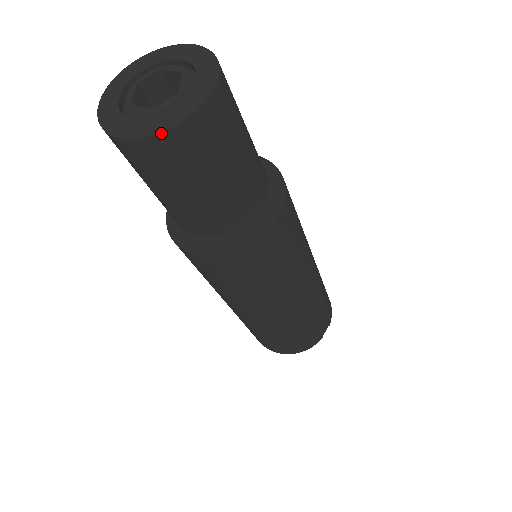
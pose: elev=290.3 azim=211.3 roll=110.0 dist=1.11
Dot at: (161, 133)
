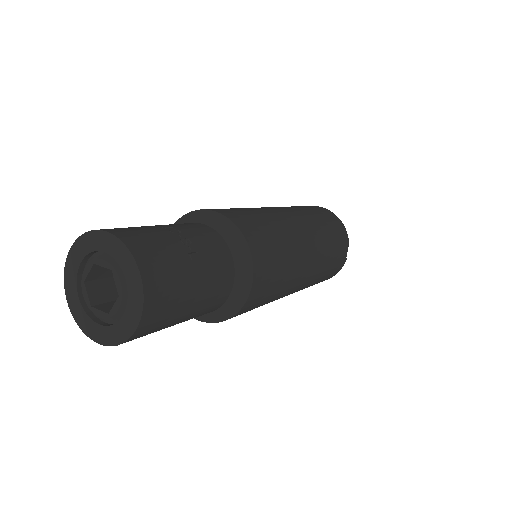
Dot at: (126, 341)
